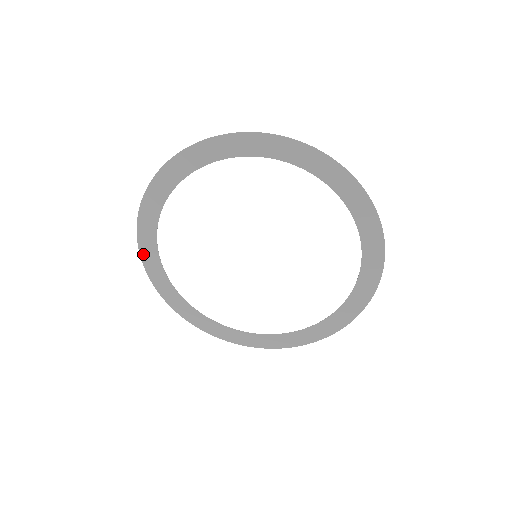
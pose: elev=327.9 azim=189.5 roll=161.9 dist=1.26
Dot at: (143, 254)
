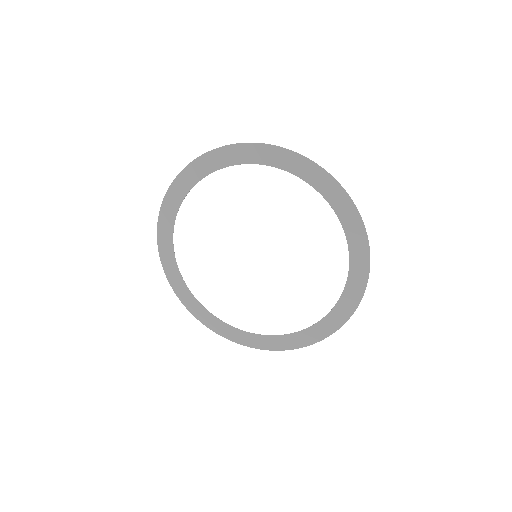
Dot at: (166, 270)
